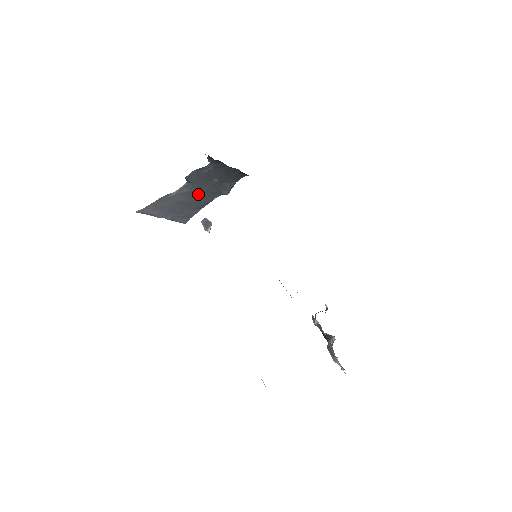
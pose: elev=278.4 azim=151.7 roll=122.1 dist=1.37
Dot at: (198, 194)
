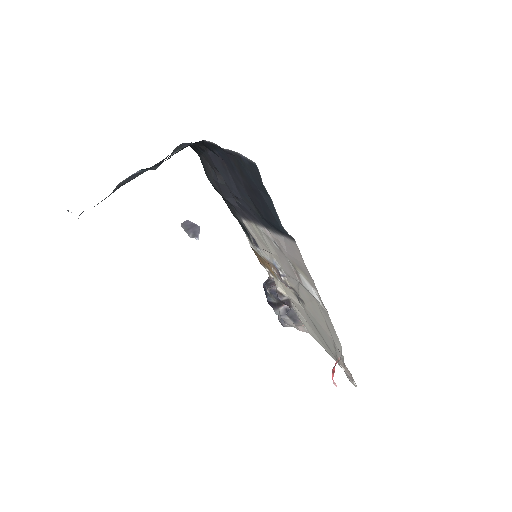
Dot at: occluded
